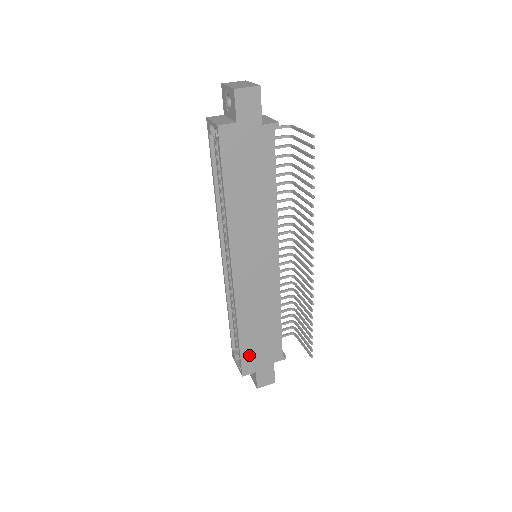
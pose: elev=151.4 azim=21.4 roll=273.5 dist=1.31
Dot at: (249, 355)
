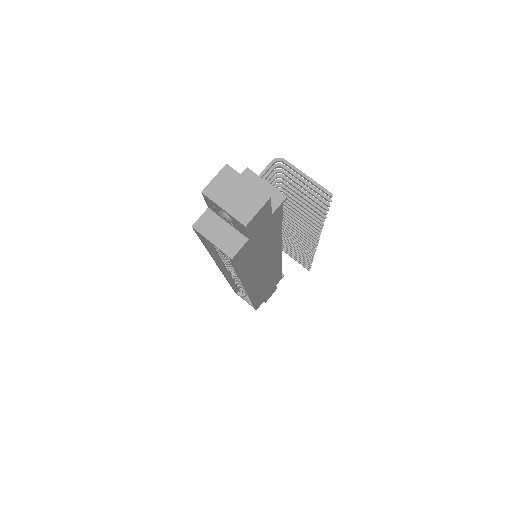
Dot at: (260, 301)
